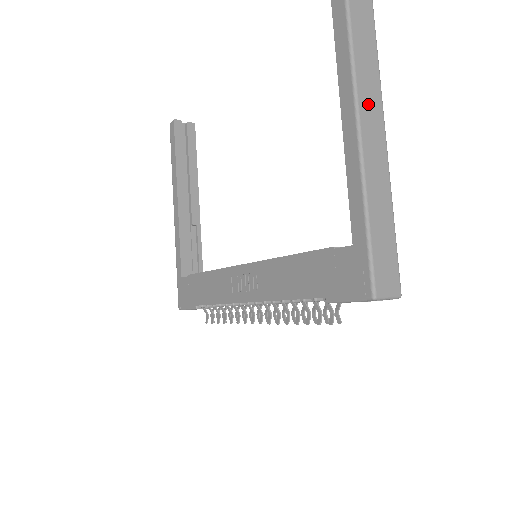
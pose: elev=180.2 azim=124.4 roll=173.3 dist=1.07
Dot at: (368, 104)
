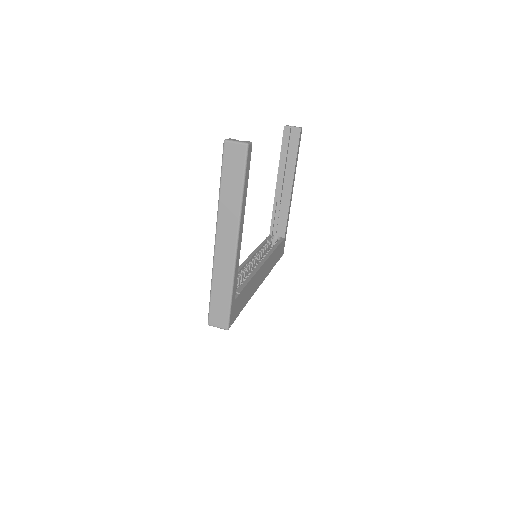
Dot at: (225, 228)
